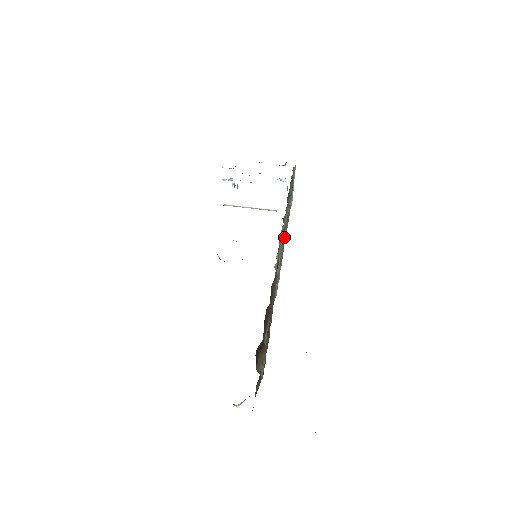
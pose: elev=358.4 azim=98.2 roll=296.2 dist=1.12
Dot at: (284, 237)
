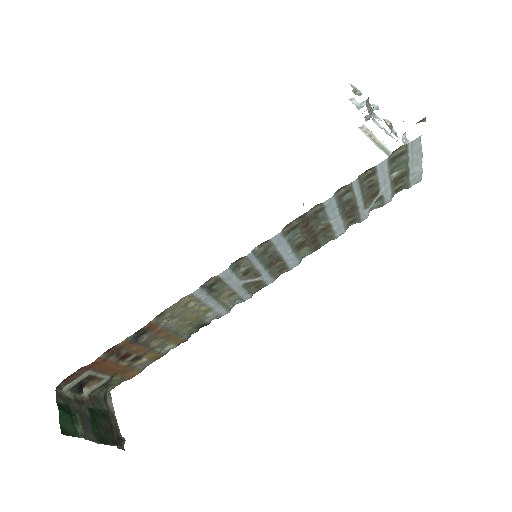
Dot at: (261, 266)
